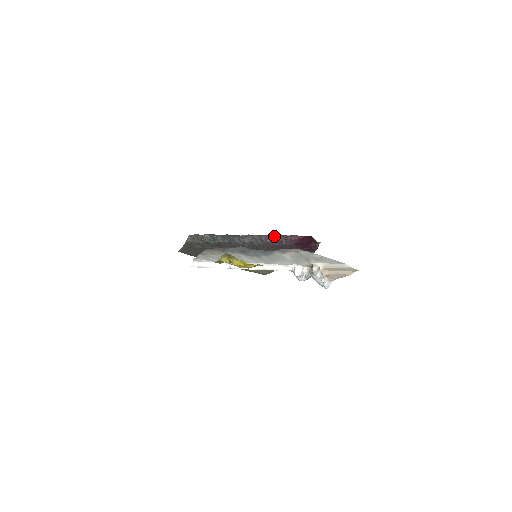
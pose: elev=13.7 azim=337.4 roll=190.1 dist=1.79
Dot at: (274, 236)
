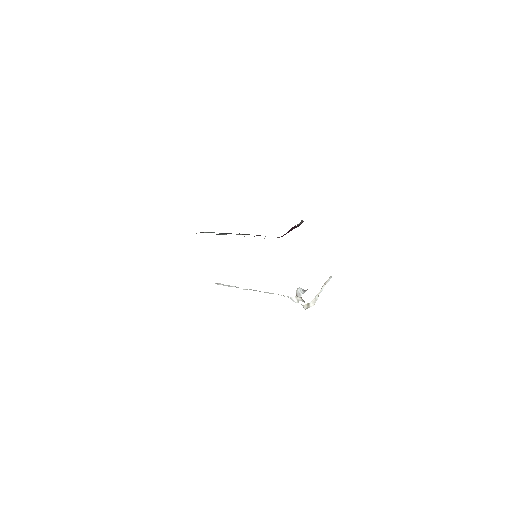
Dot at: occluded
